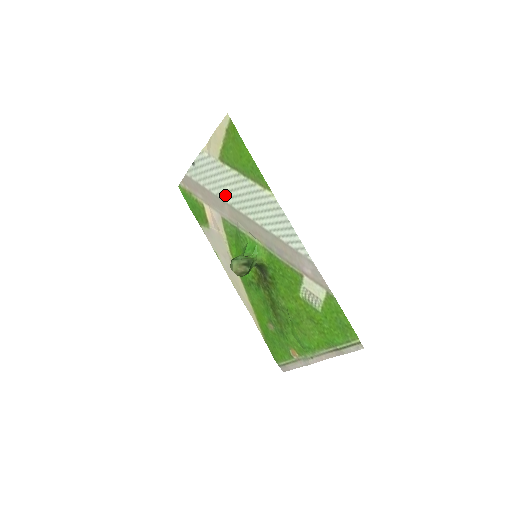
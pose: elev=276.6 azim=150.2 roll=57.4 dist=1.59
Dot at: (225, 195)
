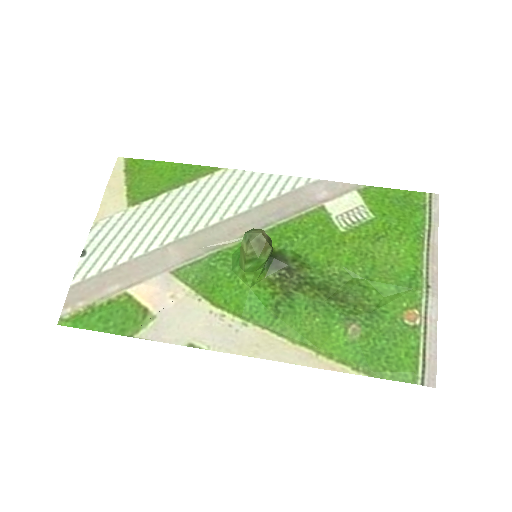
Dot at: (161, 236)
